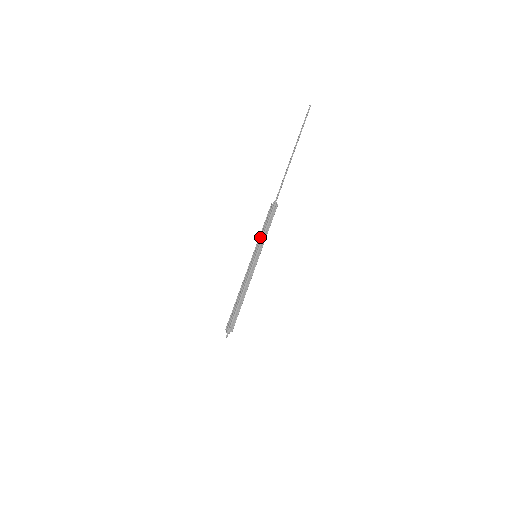
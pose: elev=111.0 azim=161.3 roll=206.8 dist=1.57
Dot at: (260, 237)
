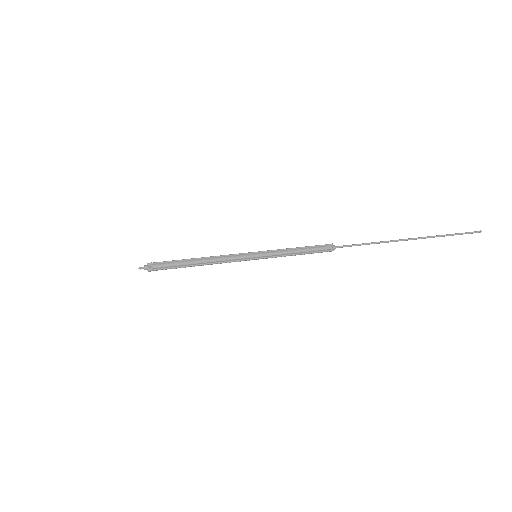
Dot at: (281, 249)
